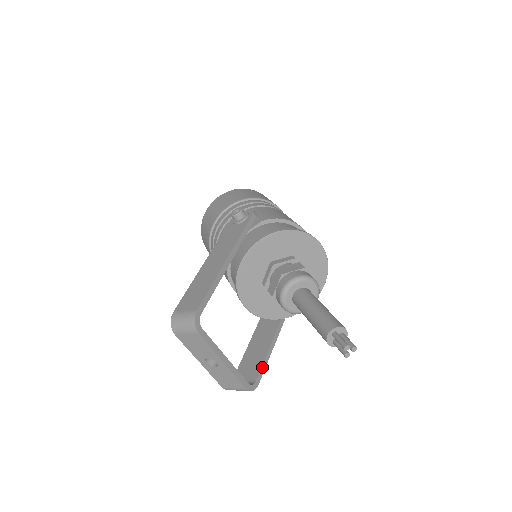
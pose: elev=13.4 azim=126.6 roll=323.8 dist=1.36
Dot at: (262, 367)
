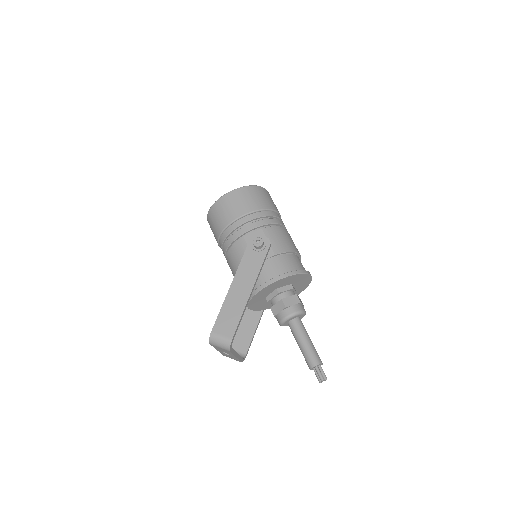
Dot at: (250, 343)
